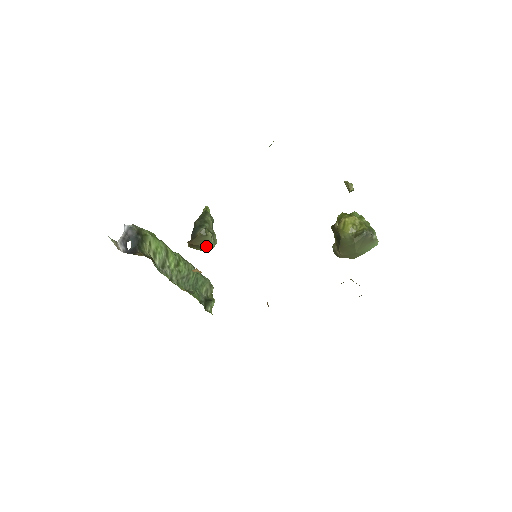
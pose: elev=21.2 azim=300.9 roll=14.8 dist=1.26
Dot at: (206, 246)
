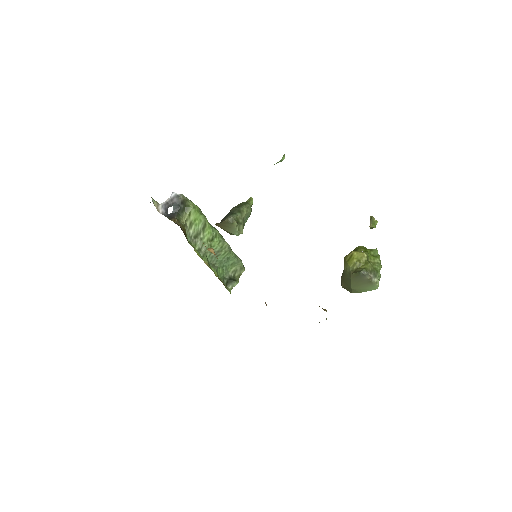
Dot at: (231, 232)
